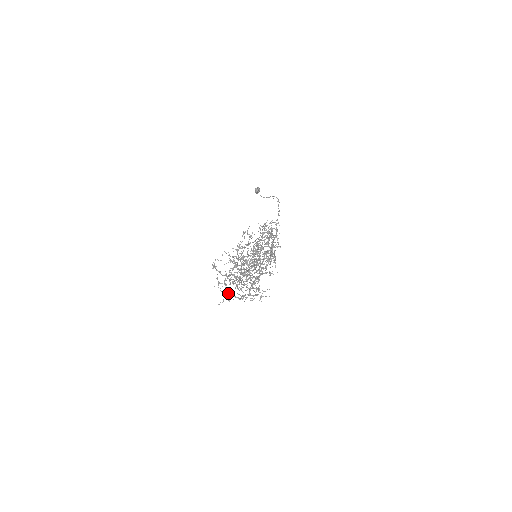
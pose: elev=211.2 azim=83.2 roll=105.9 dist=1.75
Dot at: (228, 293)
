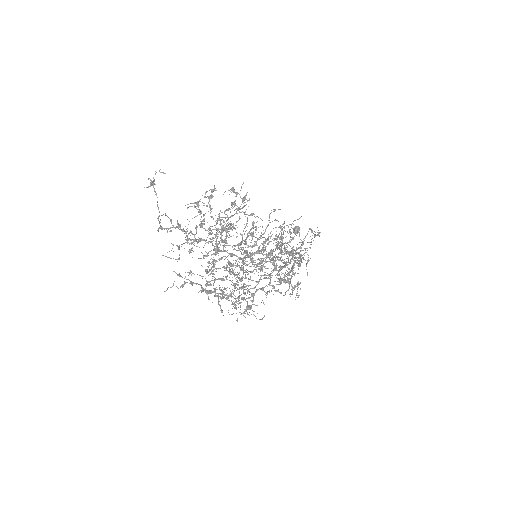
Dot at: (186, 279)
